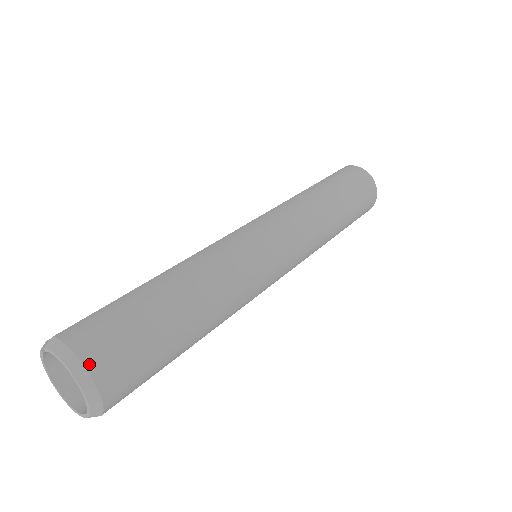
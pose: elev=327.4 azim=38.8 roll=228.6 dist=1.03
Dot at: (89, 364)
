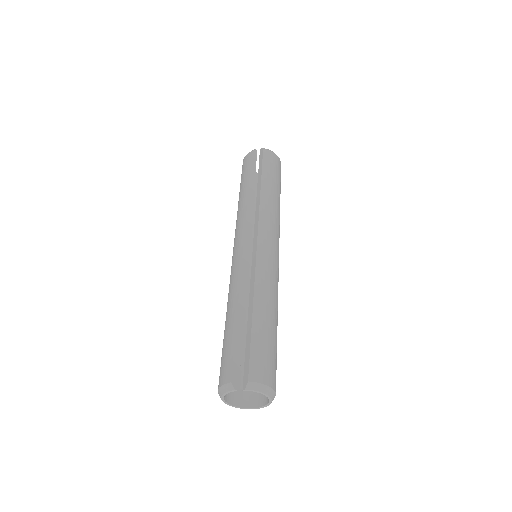
Dot at: (274, 388)
